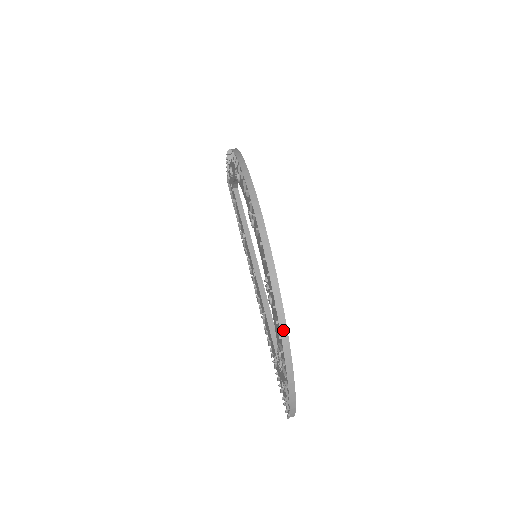
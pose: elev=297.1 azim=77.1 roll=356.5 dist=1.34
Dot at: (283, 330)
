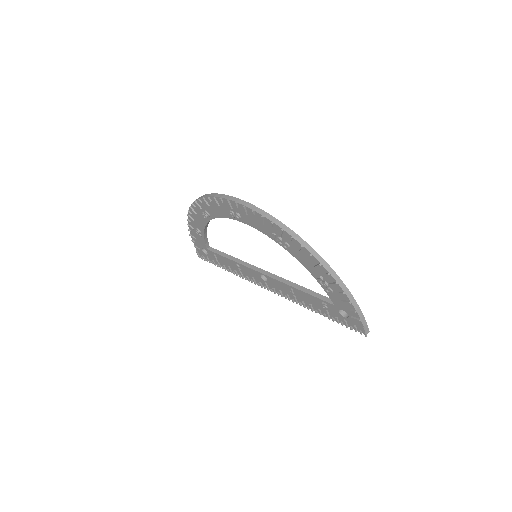
Dot at: (309, 249)
